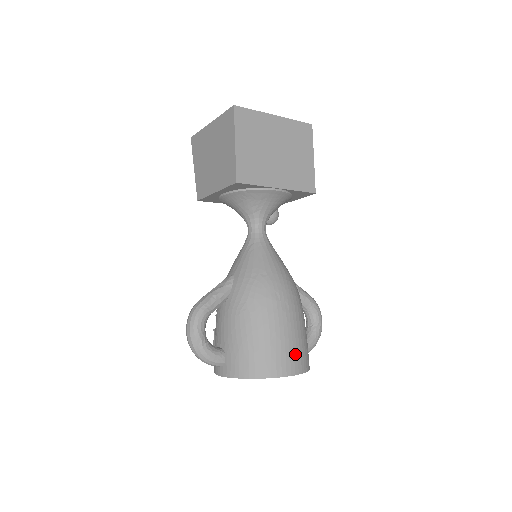
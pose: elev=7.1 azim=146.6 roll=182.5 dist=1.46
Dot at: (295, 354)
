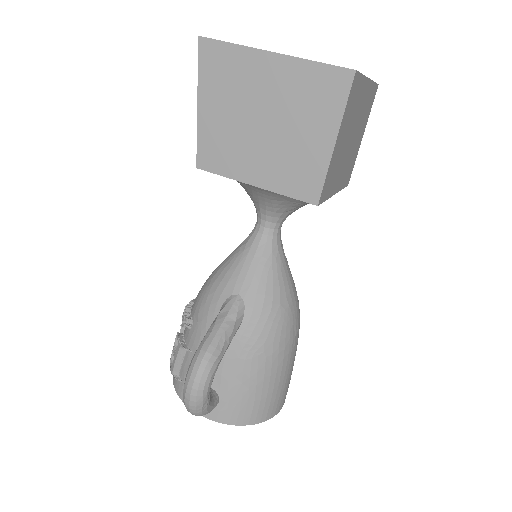
Dot at: (289, 383)
